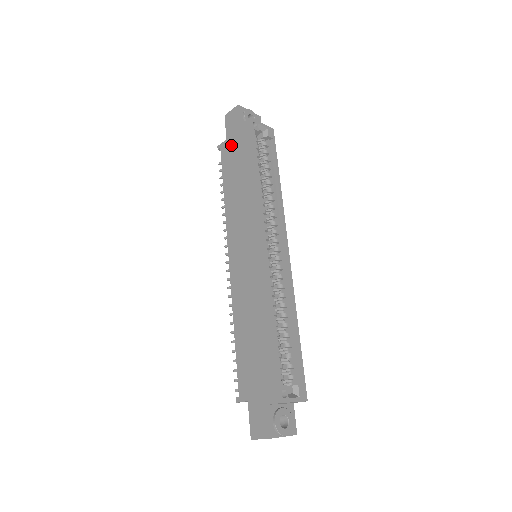
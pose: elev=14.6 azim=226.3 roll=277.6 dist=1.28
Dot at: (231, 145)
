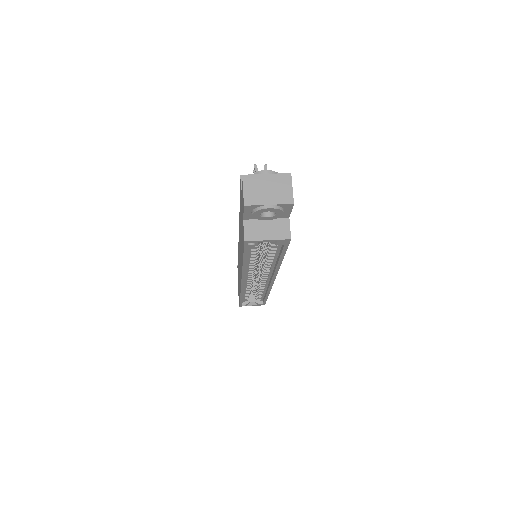
Dot at: (241, 208)
